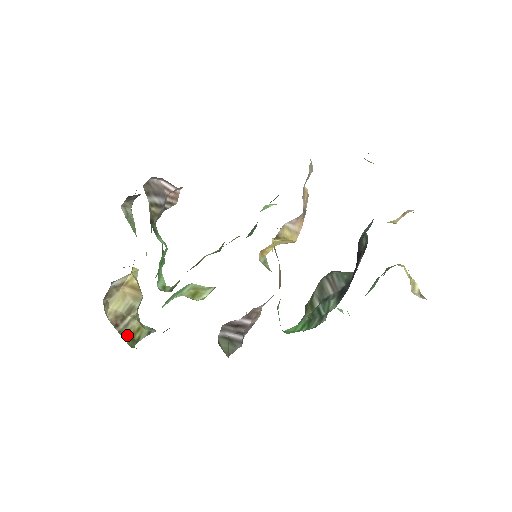
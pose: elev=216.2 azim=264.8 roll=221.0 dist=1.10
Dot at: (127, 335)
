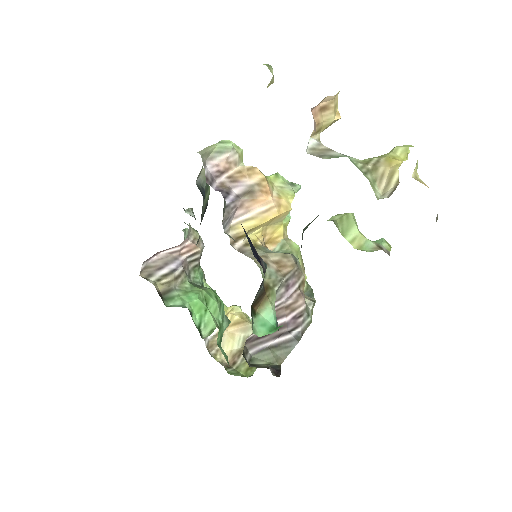
Dot at: (244, 367)
